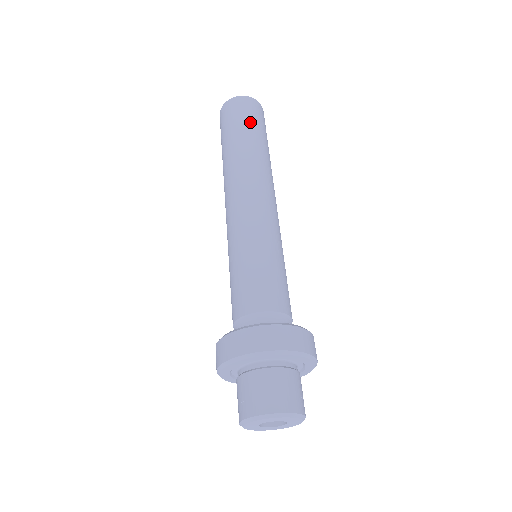
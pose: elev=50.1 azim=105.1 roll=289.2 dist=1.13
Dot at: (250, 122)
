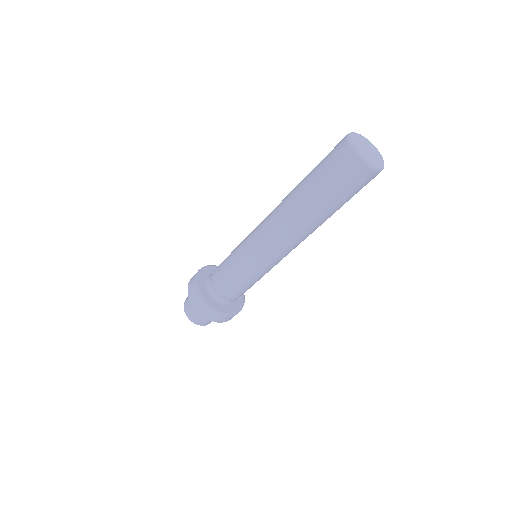
Dot at: occluded
